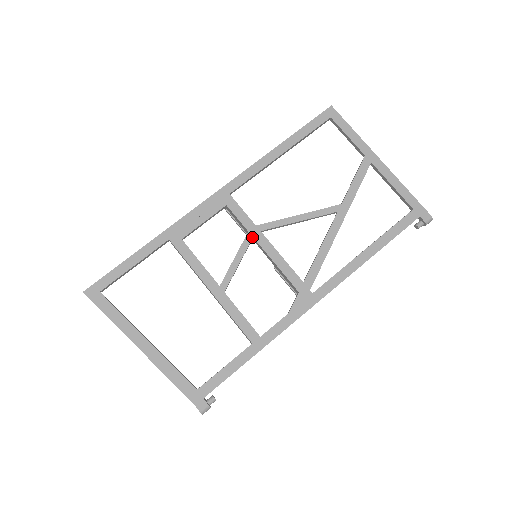
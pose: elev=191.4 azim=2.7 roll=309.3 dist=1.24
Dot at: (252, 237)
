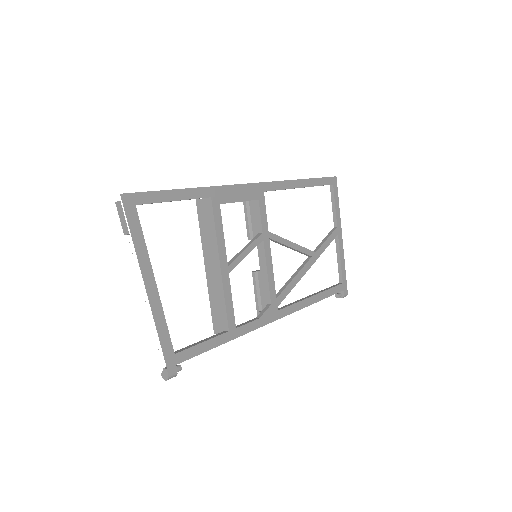
Dot at: (263, 239)
